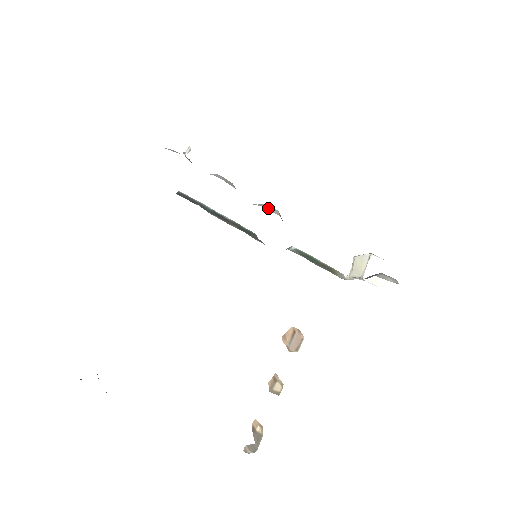
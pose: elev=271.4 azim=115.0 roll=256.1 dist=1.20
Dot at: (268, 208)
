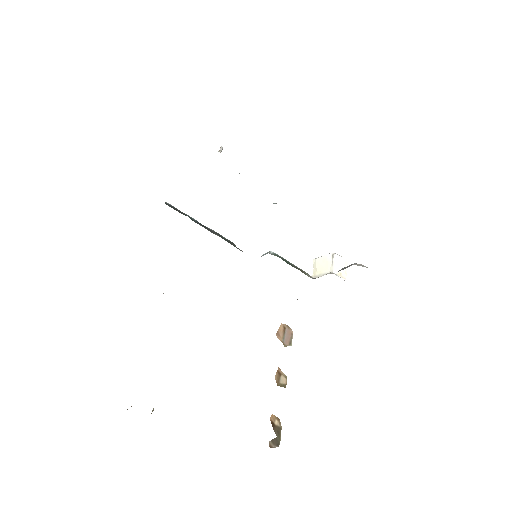
Dot at: occluded
